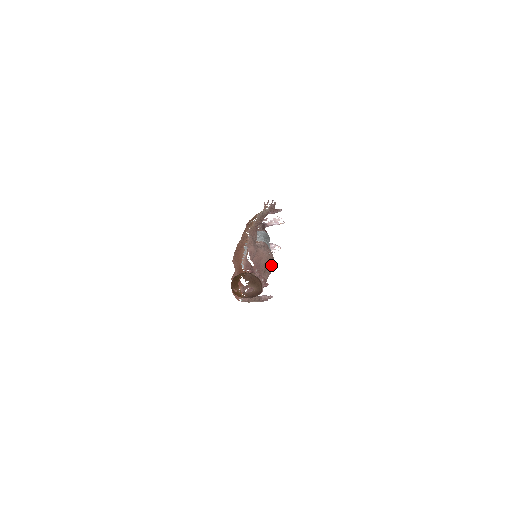
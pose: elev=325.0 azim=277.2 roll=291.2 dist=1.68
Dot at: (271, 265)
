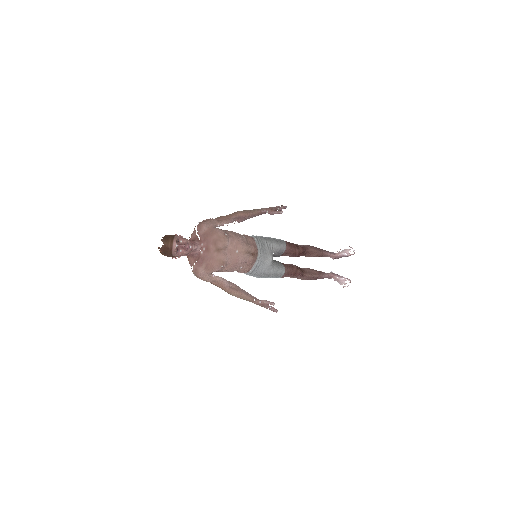
Dot at: (237, 251)
